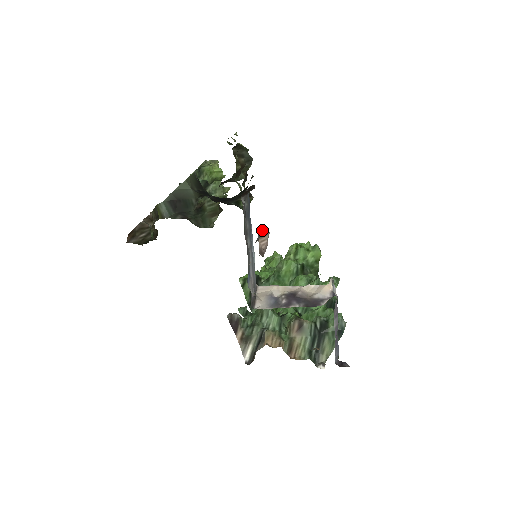
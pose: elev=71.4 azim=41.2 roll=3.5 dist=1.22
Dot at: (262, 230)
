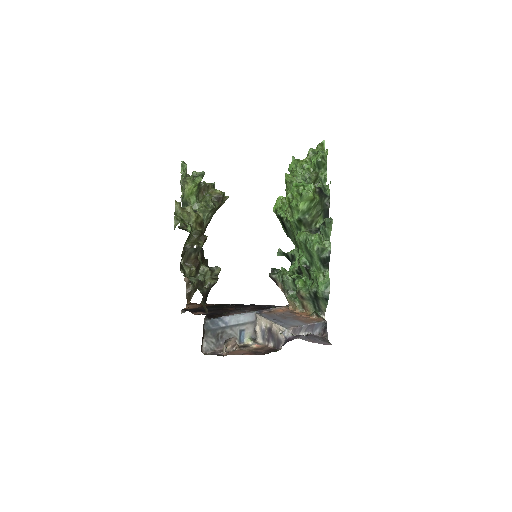
Dot at: (223, 351)
